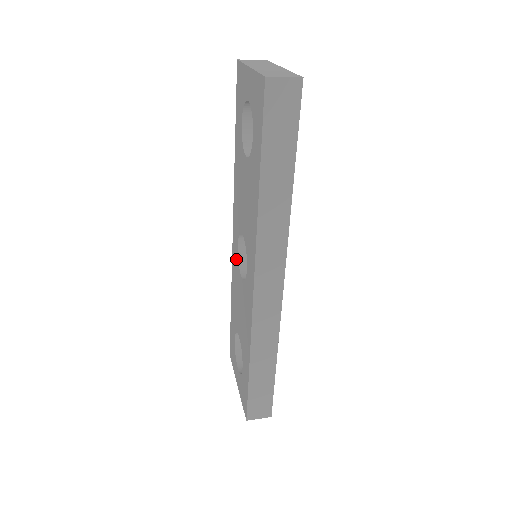
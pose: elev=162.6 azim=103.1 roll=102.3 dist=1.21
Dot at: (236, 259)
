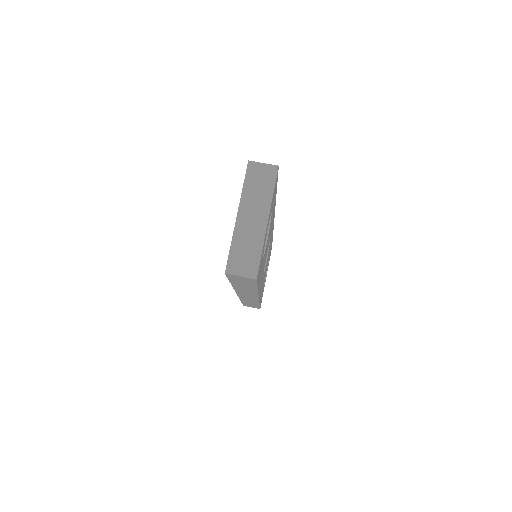
Dot at: occluded
